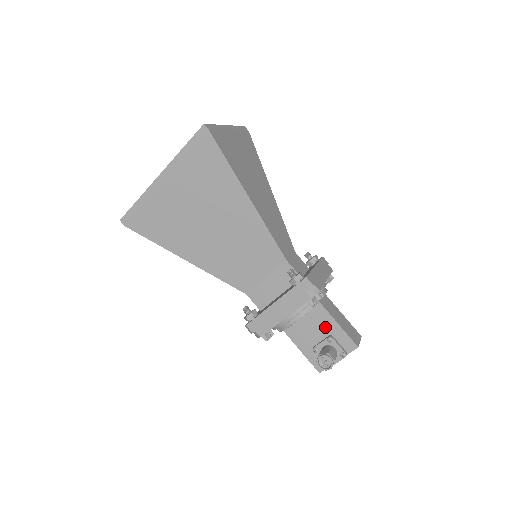
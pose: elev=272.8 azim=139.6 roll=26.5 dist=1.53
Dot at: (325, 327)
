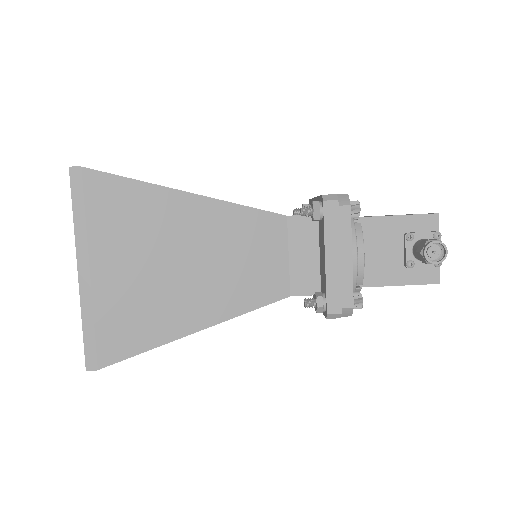
Dot at: (391, 234)
